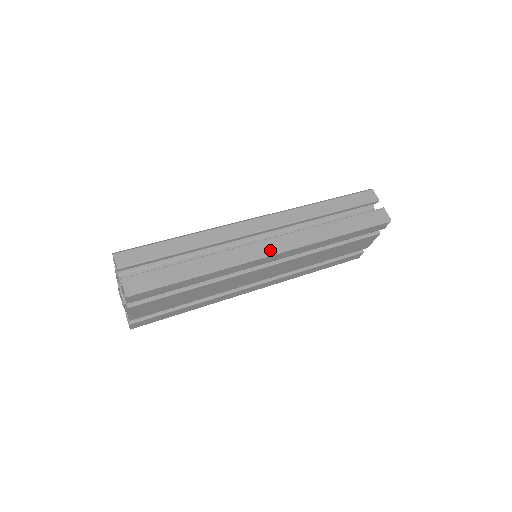
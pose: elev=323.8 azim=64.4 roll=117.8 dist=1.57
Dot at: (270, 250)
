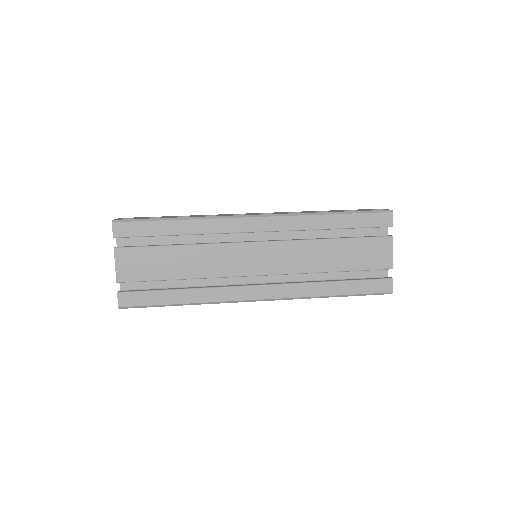
Dot at: (254, 214)
